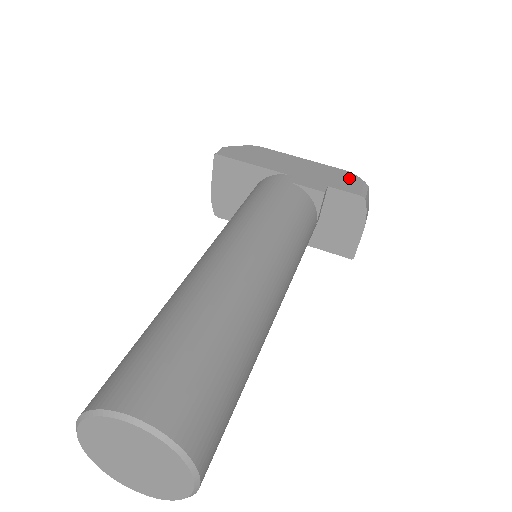
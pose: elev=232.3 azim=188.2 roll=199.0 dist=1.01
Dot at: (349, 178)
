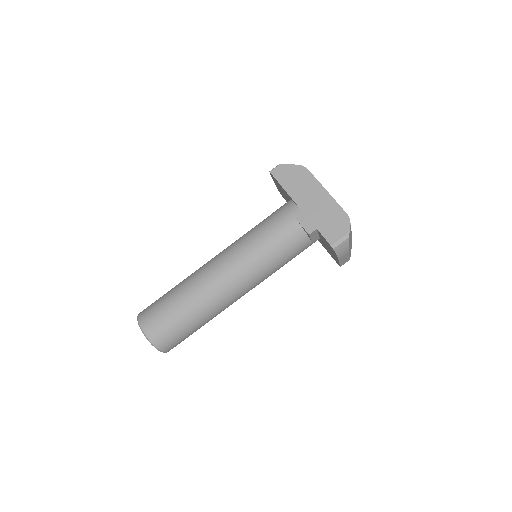
Dot at: (341, 224)
